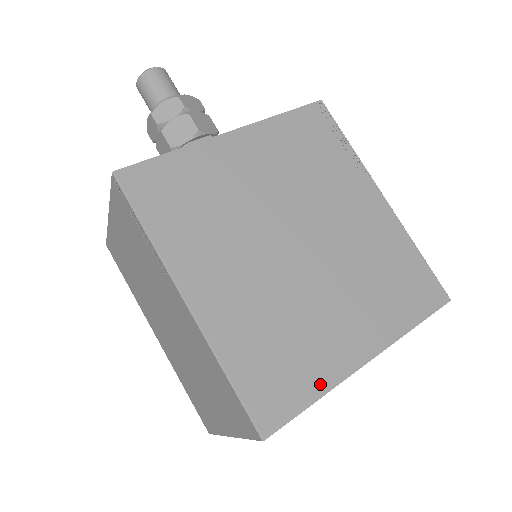
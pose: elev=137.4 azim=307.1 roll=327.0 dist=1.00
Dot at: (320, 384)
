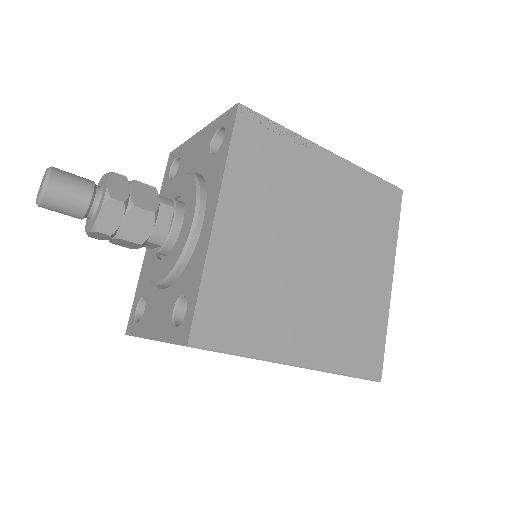
Dot at: (382, 324)
